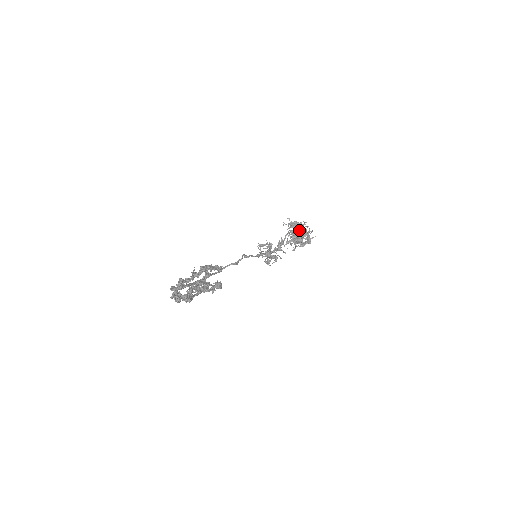
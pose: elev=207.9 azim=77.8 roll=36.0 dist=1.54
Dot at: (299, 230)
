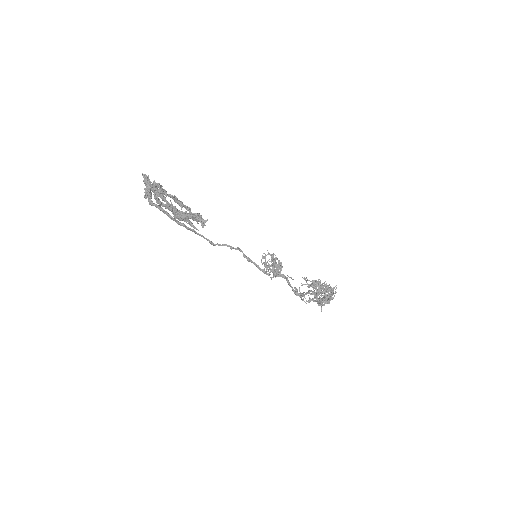
Dot at: (320, 289)
